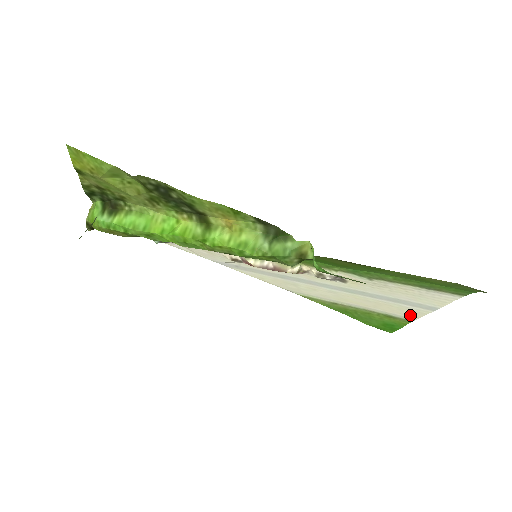
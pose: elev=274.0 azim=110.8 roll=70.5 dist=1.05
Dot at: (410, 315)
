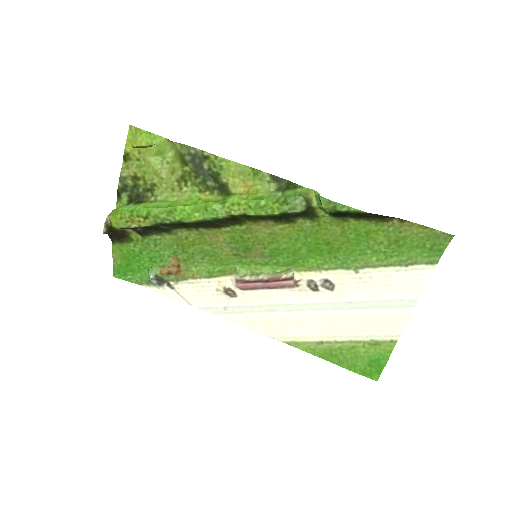
Dot at: (394, 329)
